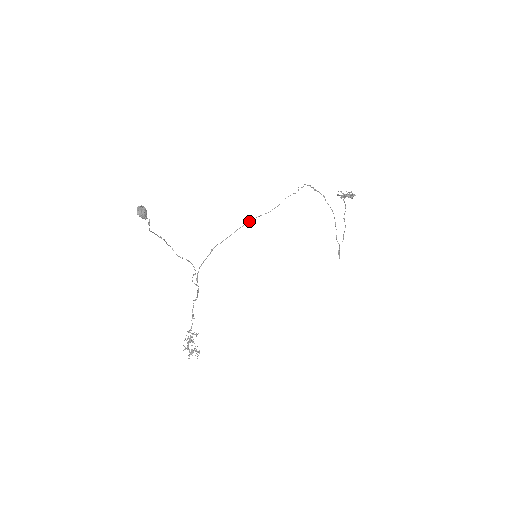
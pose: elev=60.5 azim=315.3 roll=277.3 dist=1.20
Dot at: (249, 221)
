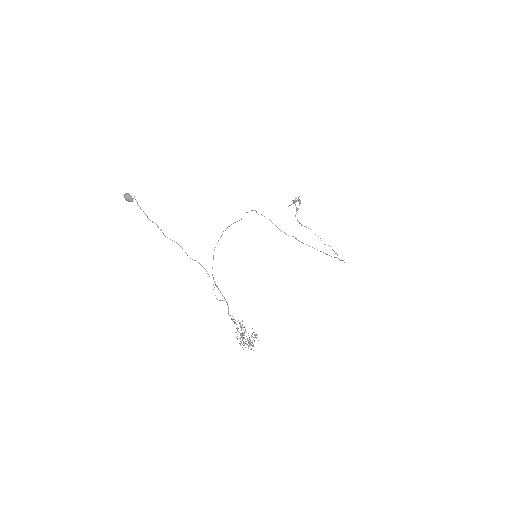
Dot at: occluded
